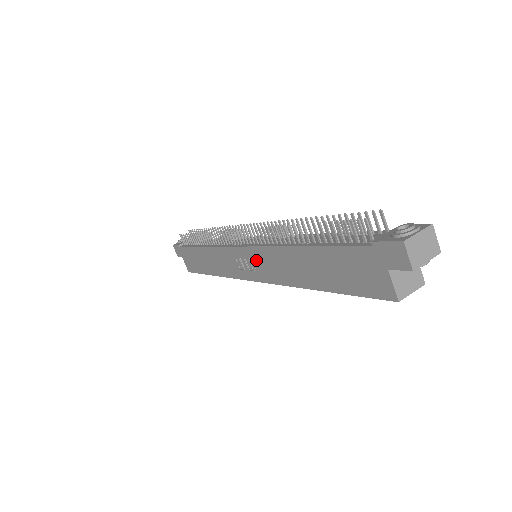
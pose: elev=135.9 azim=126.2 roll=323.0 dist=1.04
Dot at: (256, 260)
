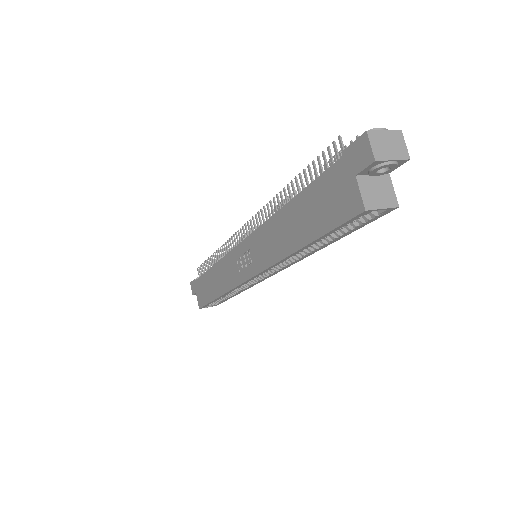
Dot at: (252, 249)
